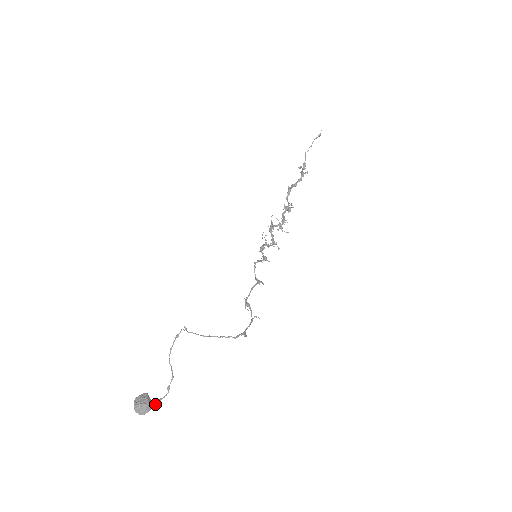
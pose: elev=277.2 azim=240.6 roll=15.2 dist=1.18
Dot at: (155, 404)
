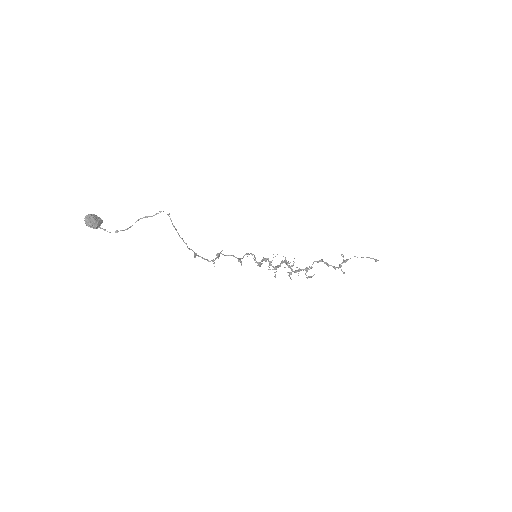
Dot at: (99, 227)
